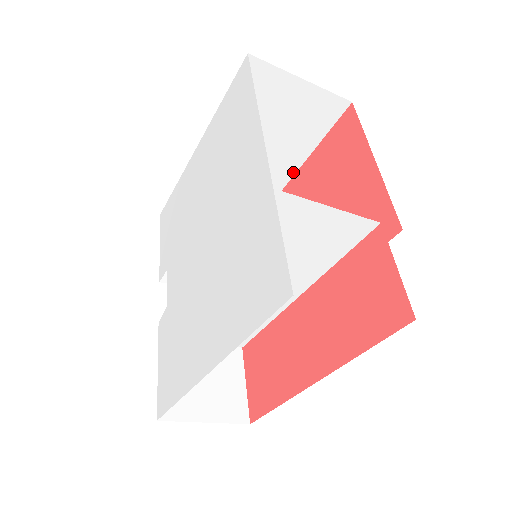
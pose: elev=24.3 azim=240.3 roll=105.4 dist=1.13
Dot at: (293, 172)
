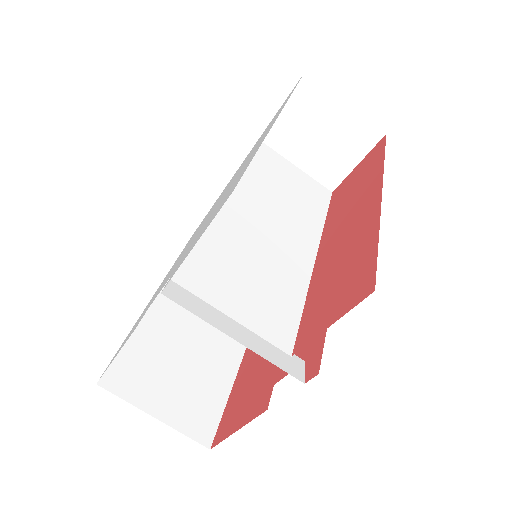
Dot at: (244, 346)
